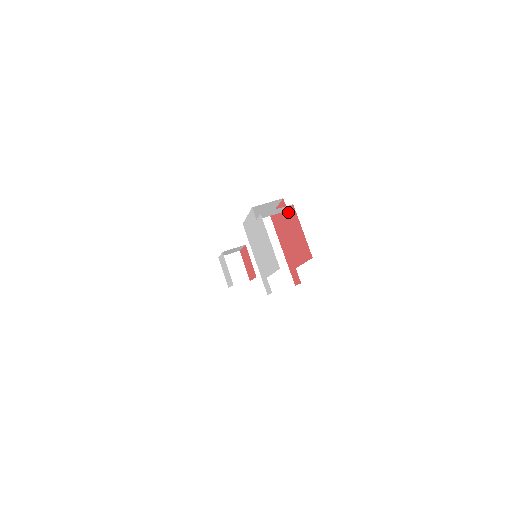
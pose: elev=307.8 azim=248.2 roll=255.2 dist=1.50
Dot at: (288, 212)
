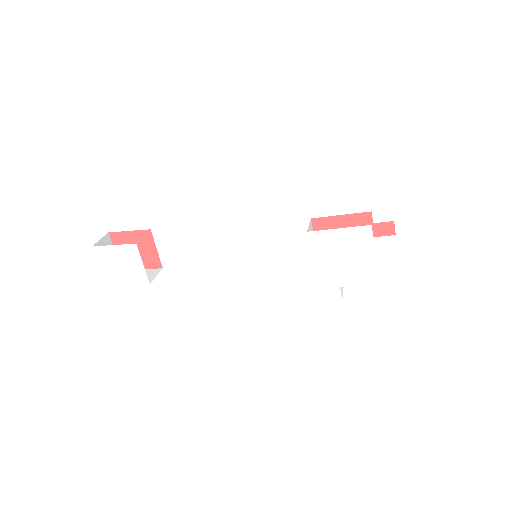
Dot at: (373, 225)
